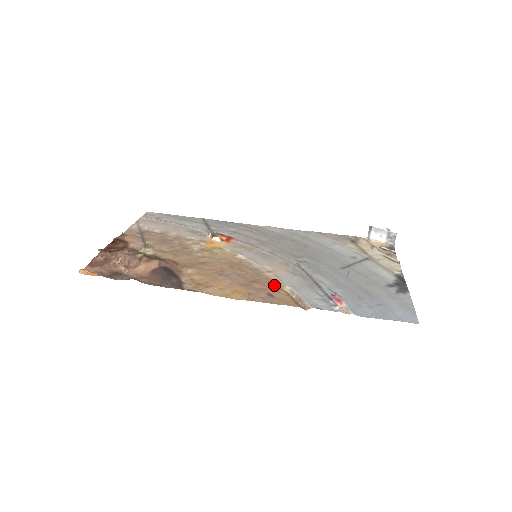
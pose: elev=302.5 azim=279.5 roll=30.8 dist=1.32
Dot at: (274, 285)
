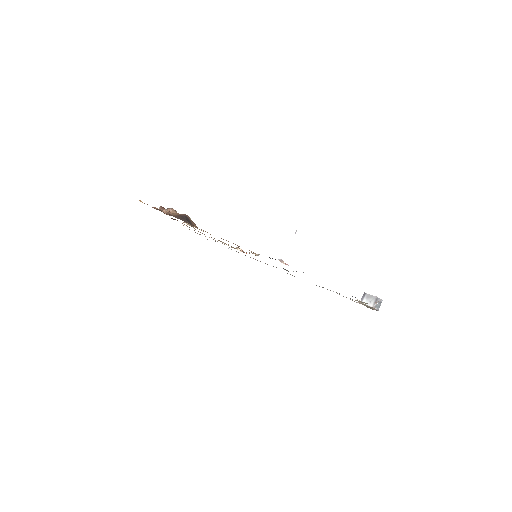
Dot at: occluded
